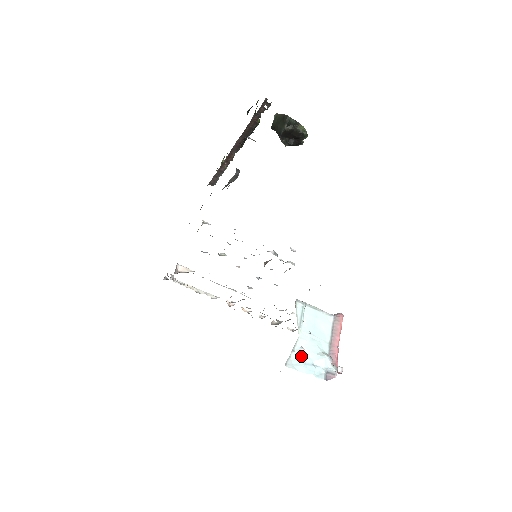
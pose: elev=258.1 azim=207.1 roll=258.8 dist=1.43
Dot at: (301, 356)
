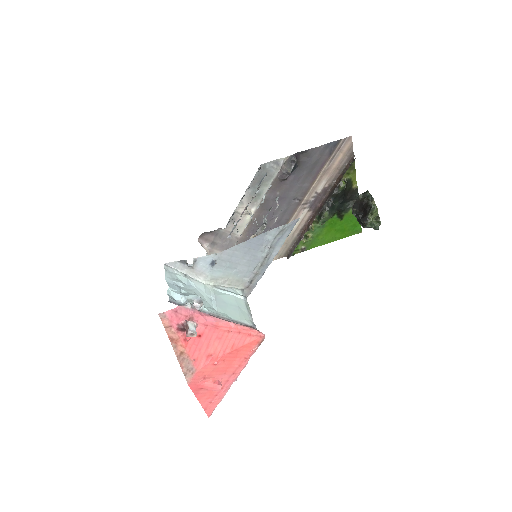
Dot at: (184, 283)
